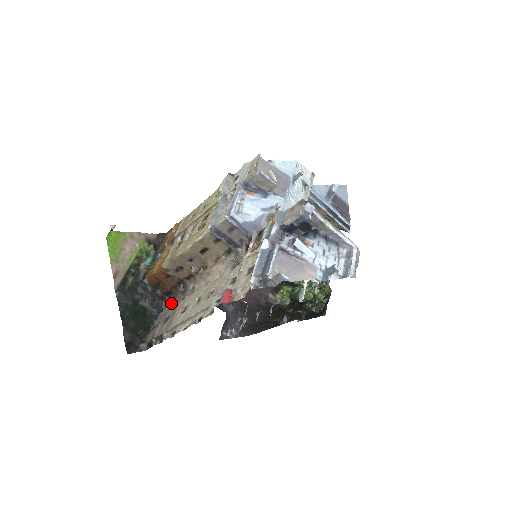
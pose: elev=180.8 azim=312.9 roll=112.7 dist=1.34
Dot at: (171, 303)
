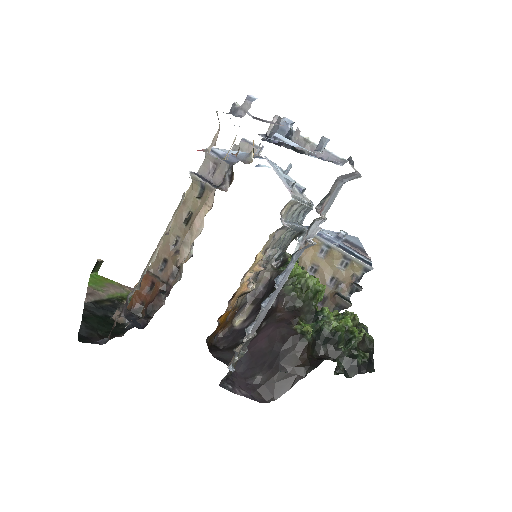
Dot at: occluded
